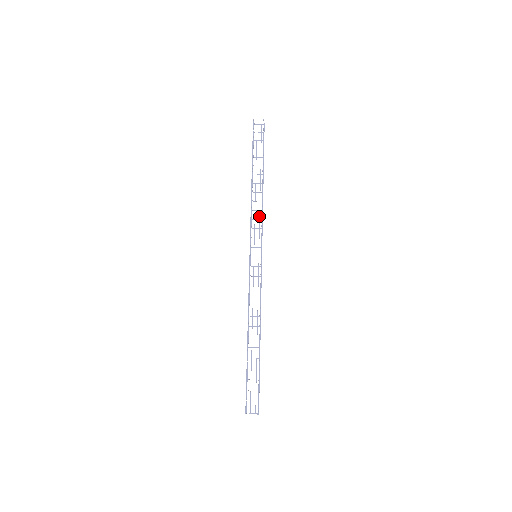
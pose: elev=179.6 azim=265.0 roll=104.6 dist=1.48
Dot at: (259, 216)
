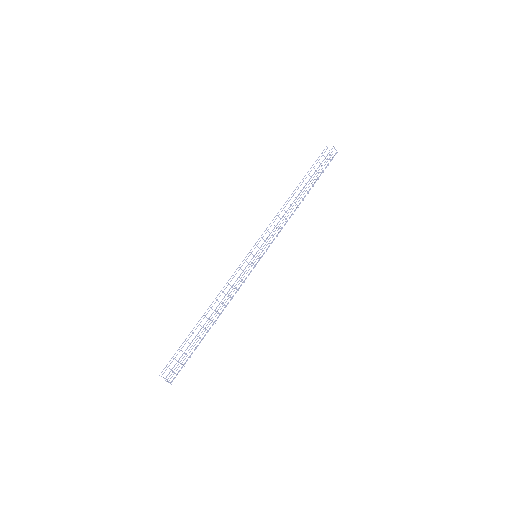
Dot at: occluded
